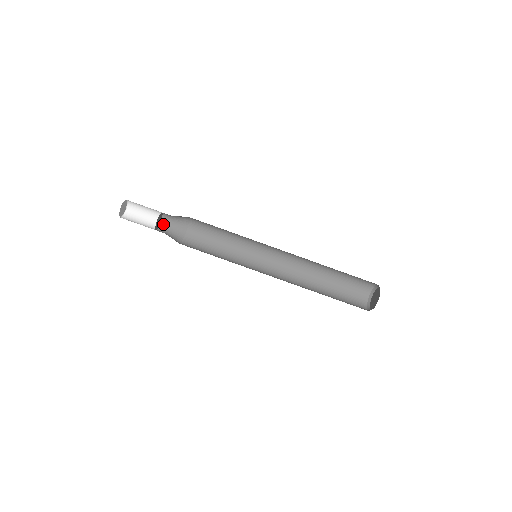
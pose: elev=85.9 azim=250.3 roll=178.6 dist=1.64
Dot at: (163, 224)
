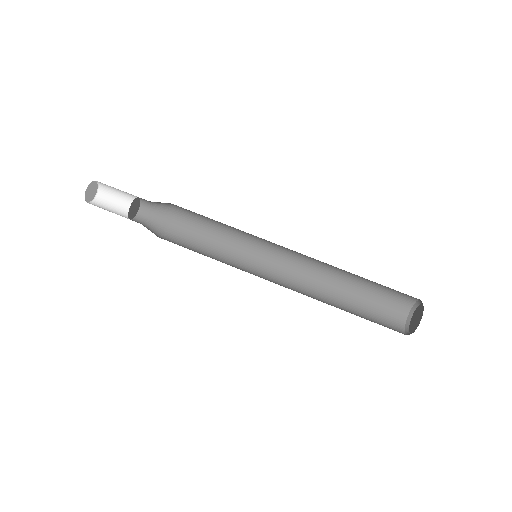
Dot at: (141, 213)
